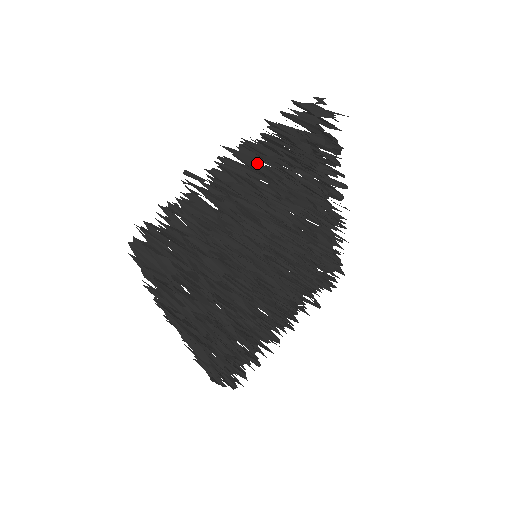
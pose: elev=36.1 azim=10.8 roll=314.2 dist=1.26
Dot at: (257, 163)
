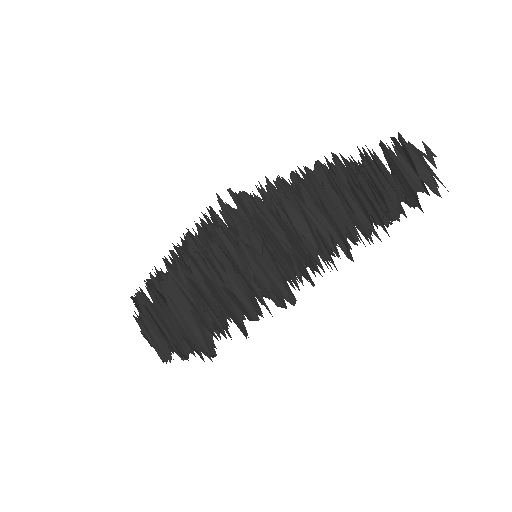
Dot at: occluded
